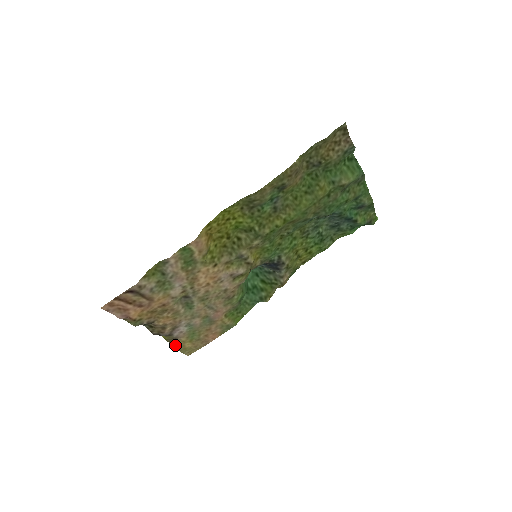
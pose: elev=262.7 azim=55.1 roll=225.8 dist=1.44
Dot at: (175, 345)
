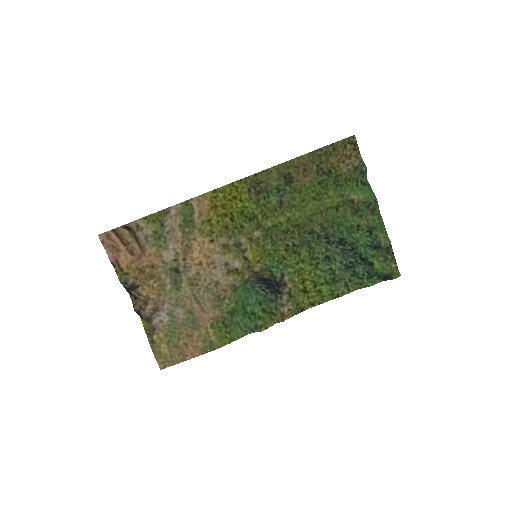
Dot at: (151, 341)
